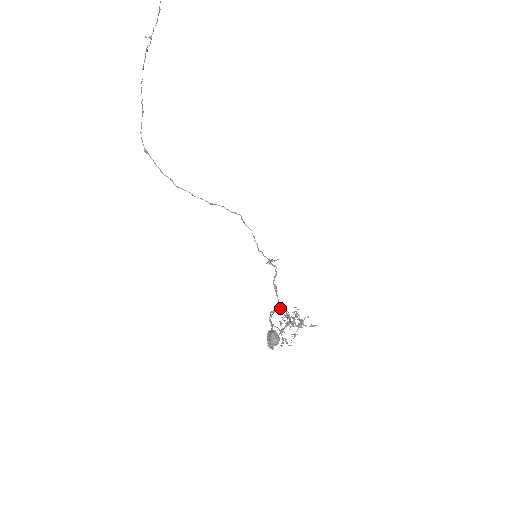
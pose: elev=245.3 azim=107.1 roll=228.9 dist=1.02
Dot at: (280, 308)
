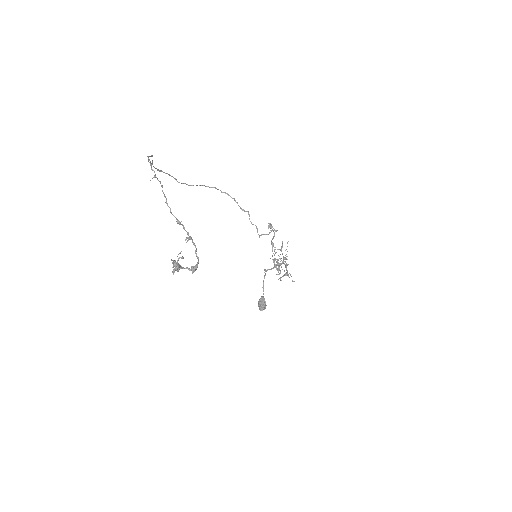
Dot at: (273, 260)
